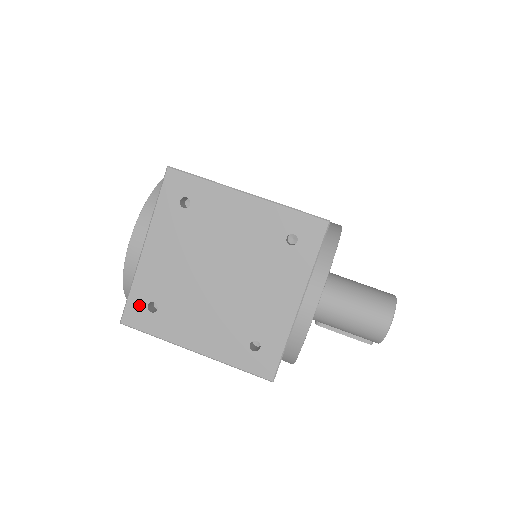
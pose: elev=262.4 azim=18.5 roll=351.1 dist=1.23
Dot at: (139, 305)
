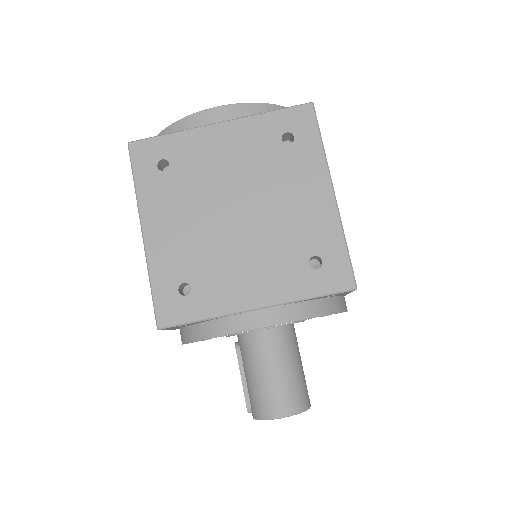
Dot at: (158, 151)
